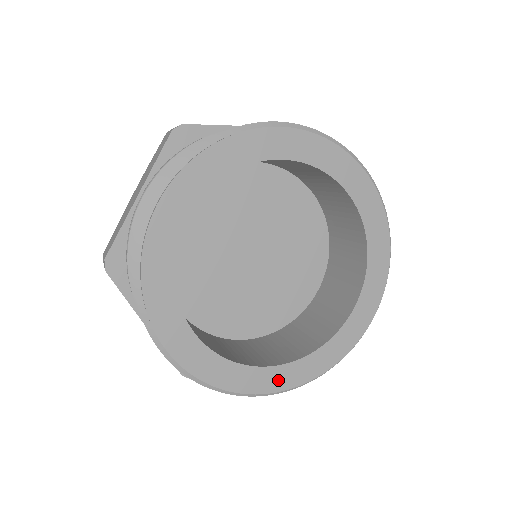
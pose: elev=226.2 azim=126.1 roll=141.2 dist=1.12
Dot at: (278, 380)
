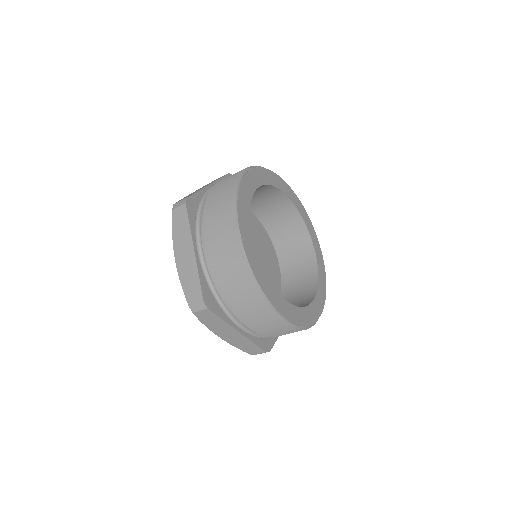
Dot at: (283, 307)
